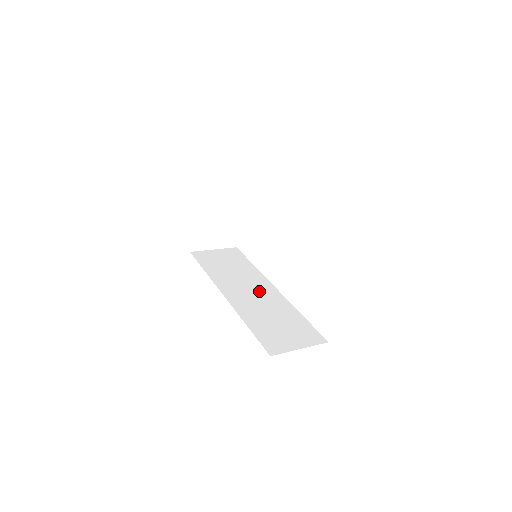
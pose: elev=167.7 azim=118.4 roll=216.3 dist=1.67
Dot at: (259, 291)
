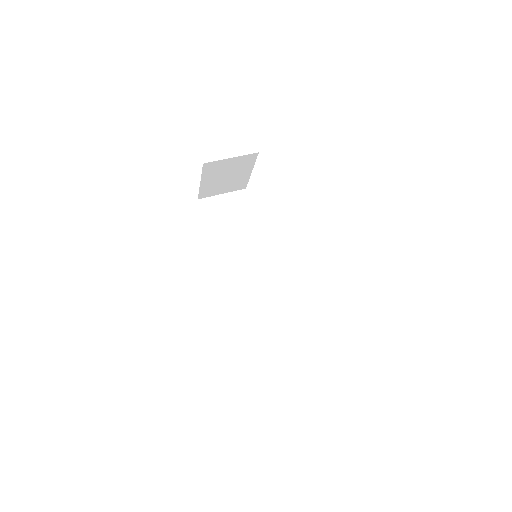
Dot at: (257, 268)
